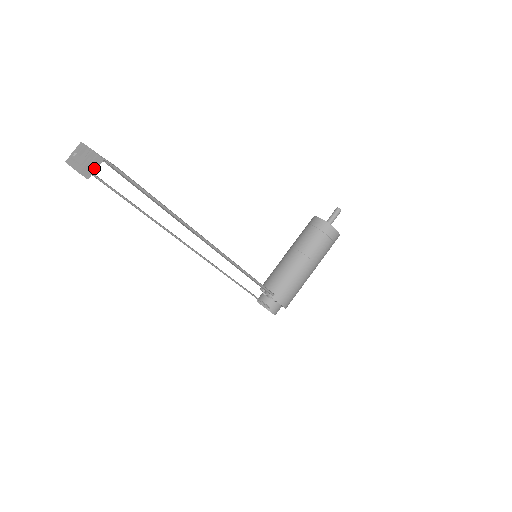
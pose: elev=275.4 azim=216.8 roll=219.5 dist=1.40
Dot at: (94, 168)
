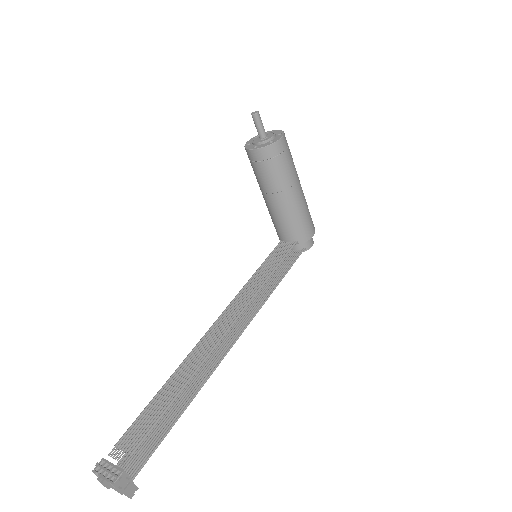
Dot at: (130, 484)
